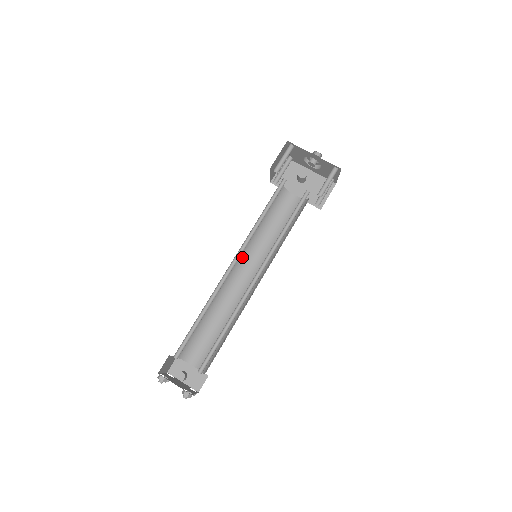
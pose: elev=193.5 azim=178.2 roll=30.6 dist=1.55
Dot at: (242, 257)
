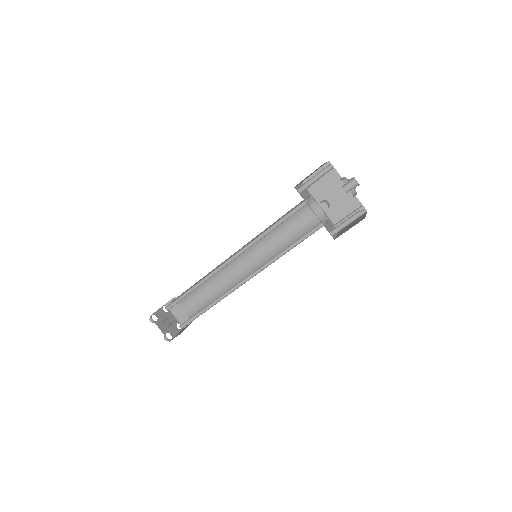
Dot at: occluded
